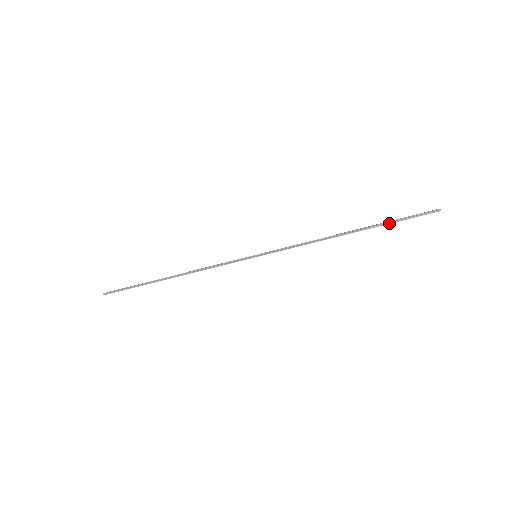
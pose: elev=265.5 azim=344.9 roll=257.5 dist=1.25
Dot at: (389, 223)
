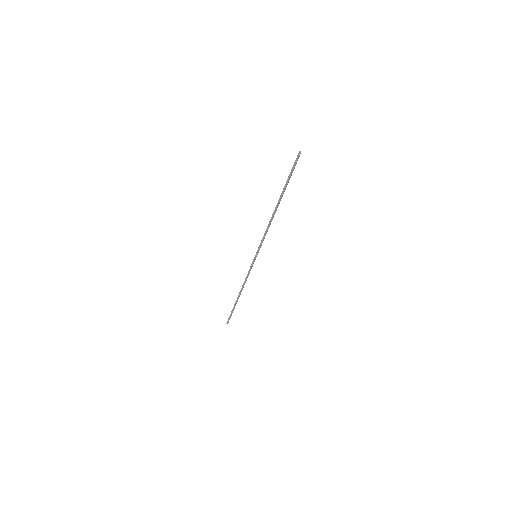
Dot at: (286, 185)
